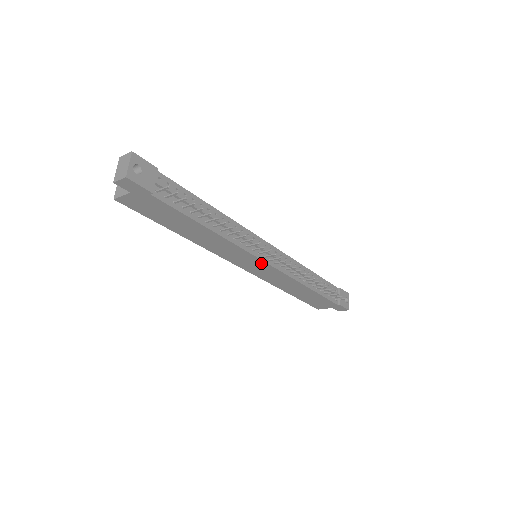
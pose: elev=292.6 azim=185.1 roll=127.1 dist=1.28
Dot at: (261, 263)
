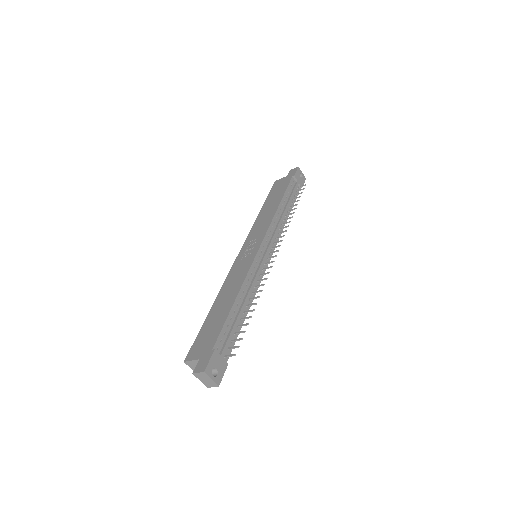
Dot at: occluded
